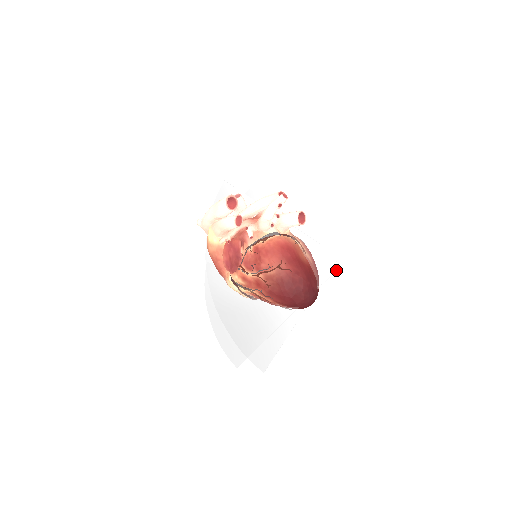
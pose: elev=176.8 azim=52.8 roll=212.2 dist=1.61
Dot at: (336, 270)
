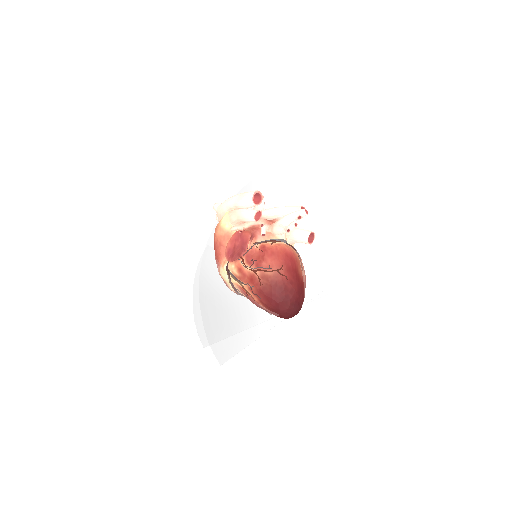
Dot at: (324, 295)
